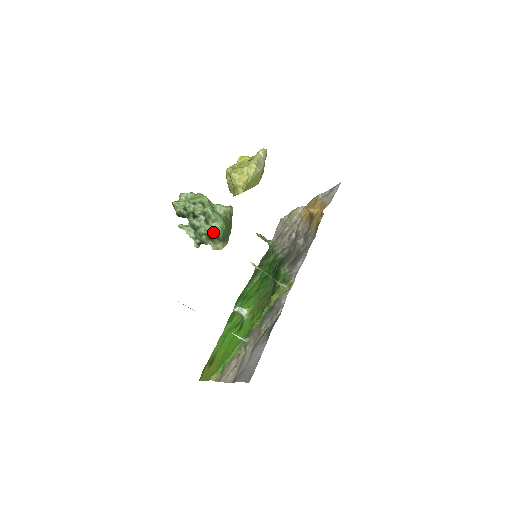
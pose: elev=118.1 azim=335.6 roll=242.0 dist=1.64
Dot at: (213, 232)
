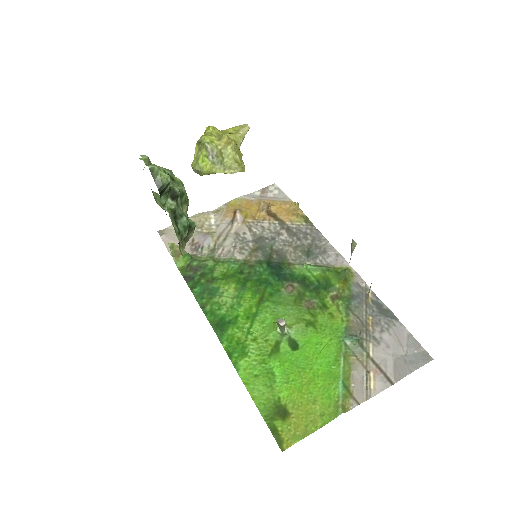
Dot at: occluded
